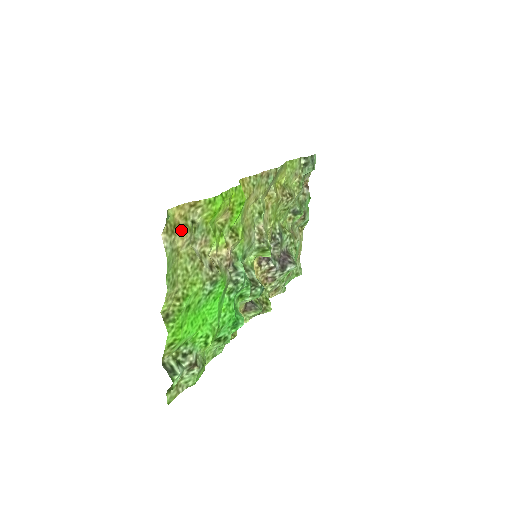
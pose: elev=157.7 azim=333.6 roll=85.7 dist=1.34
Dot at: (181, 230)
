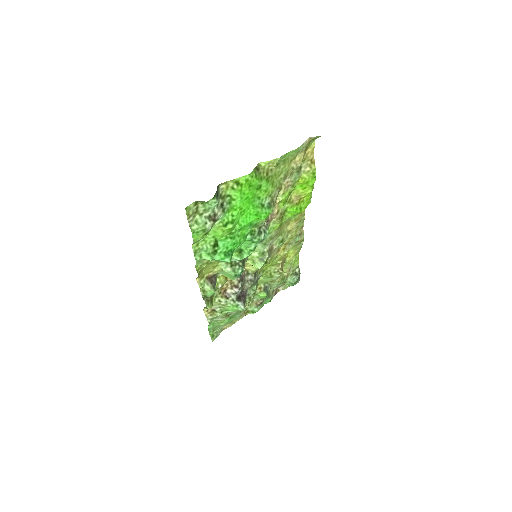
Dot at: (303, 156)
